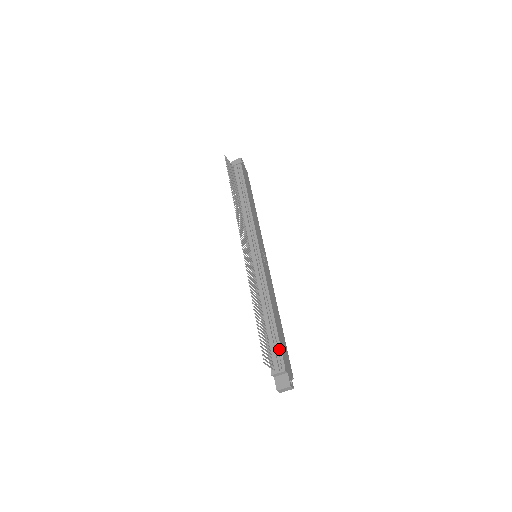
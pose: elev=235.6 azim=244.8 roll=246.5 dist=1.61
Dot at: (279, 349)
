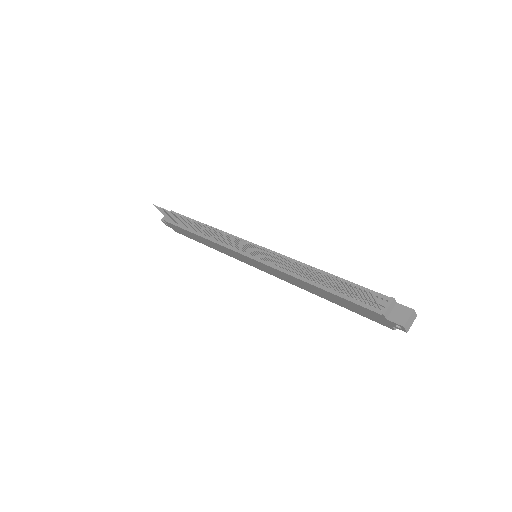
Dot at: occluded
